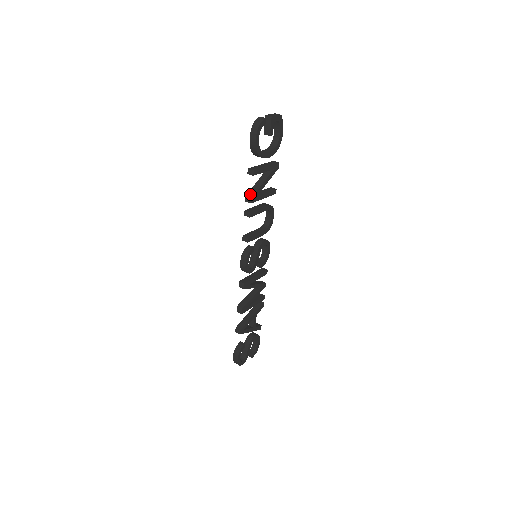
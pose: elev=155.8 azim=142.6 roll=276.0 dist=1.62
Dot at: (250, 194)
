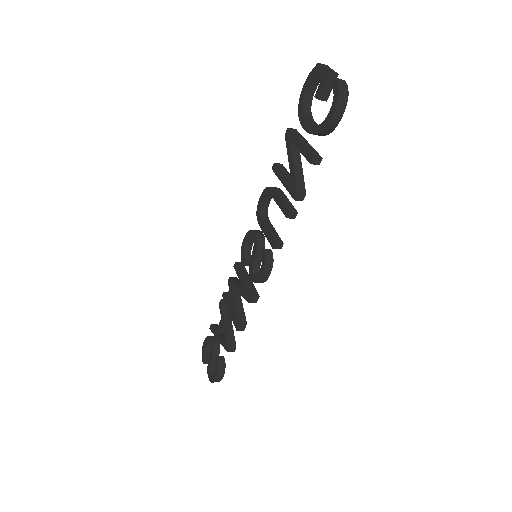
Dot at: (301, 189)
